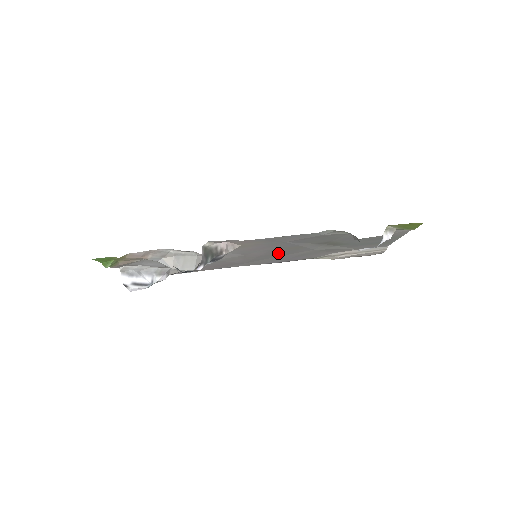
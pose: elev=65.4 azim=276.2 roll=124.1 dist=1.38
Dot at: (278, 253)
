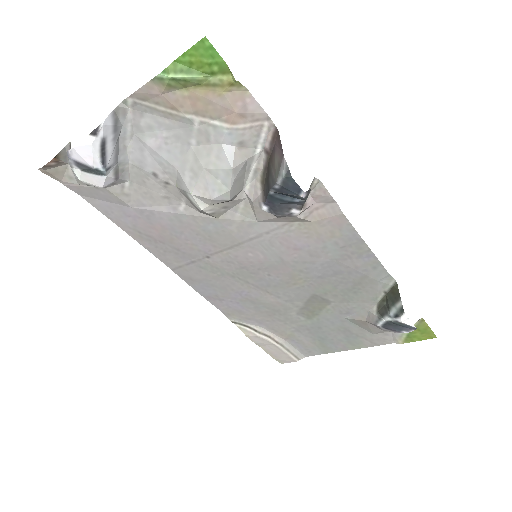
Dot at: (261, 275)
